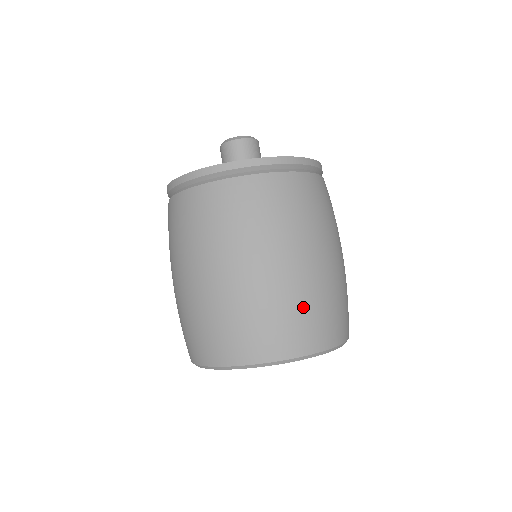
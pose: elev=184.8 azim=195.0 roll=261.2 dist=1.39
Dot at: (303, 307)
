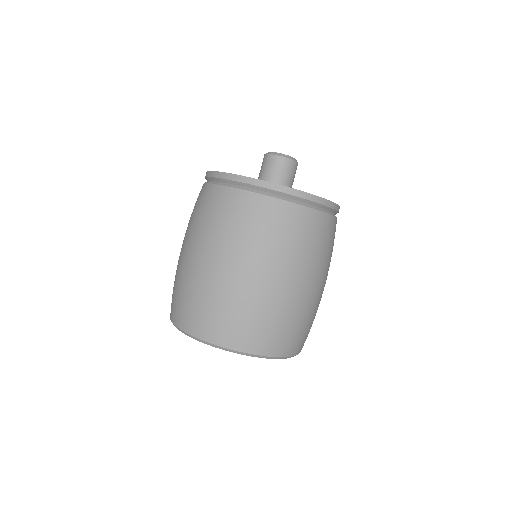
Dot at: (313, 320)
